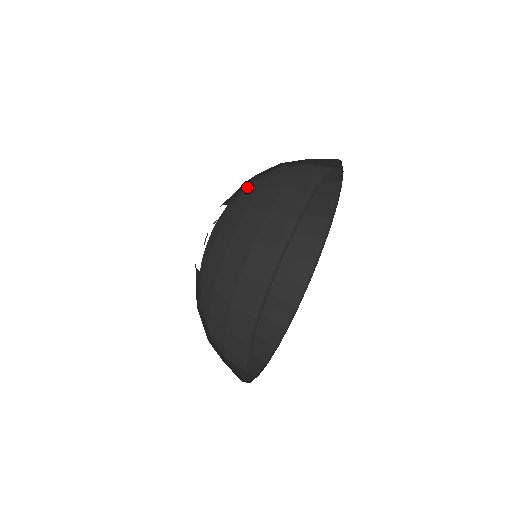
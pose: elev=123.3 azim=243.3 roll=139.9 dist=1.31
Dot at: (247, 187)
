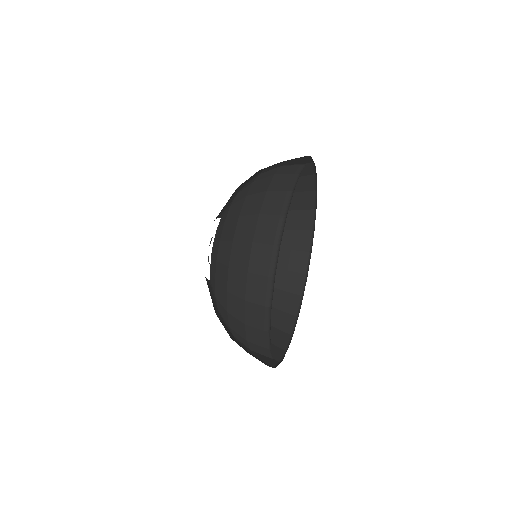
Dot at: (223, 228)
